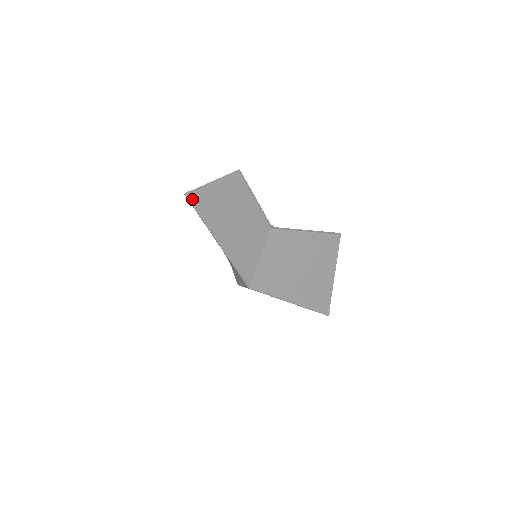
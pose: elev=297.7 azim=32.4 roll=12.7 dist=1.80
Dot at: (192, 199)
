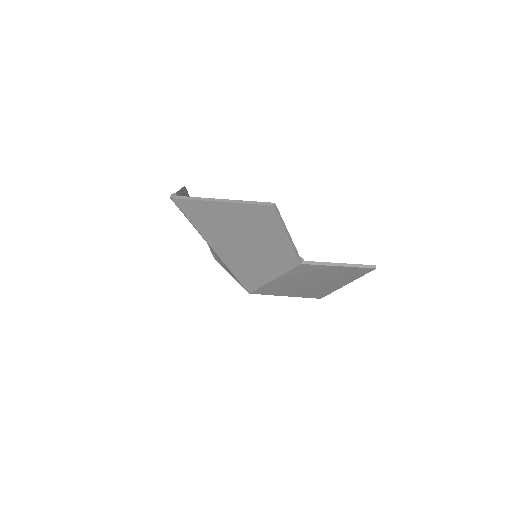
Dot at: (184, 207)
